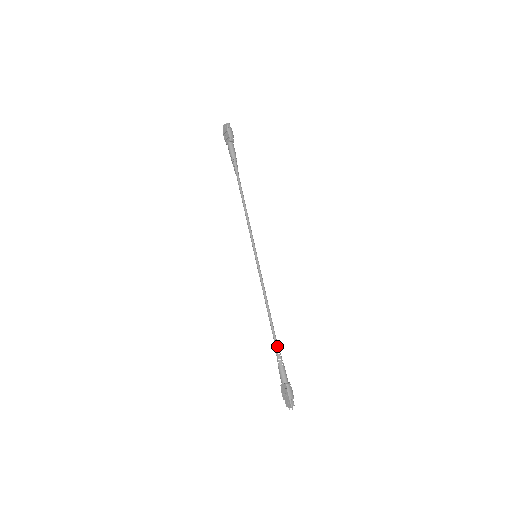
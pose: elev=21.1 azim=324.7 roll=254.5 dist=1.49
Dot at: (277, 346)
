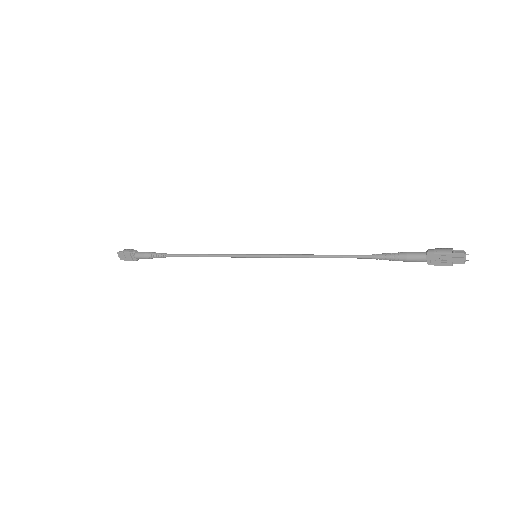
Dot at: (372, 255)
